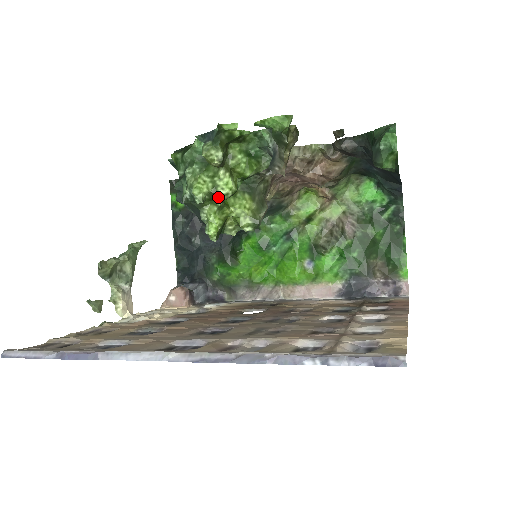
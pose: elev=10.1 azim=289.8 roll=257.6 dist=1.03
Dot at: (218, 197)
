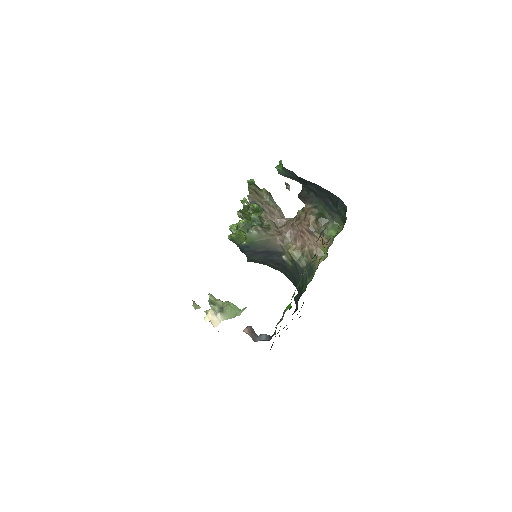
Dot at: (238, 226)
